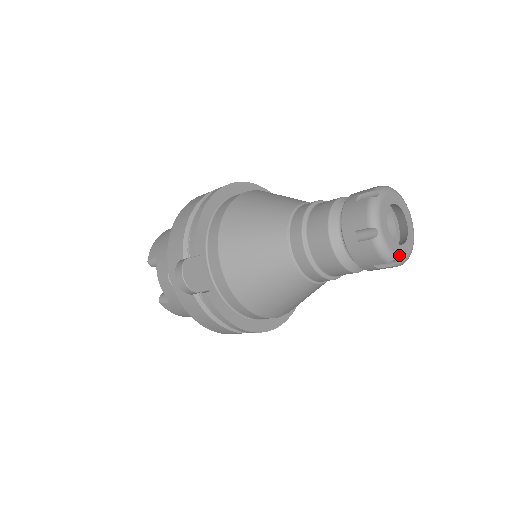
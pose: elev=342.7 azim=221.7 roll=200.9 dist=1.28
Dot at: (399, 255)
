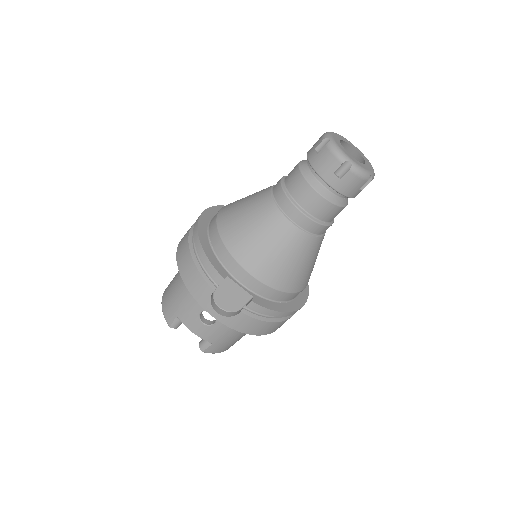
Dot at: (370, 170)
